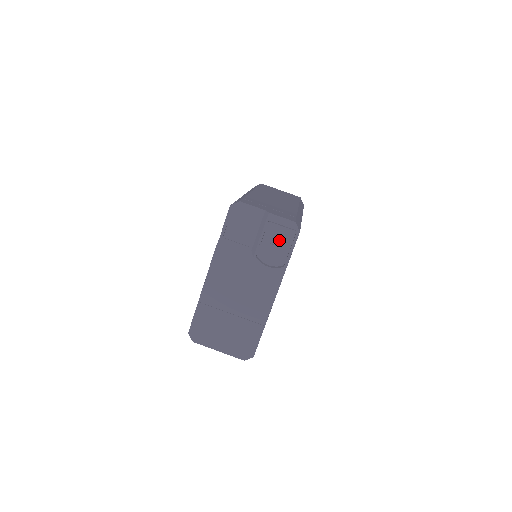
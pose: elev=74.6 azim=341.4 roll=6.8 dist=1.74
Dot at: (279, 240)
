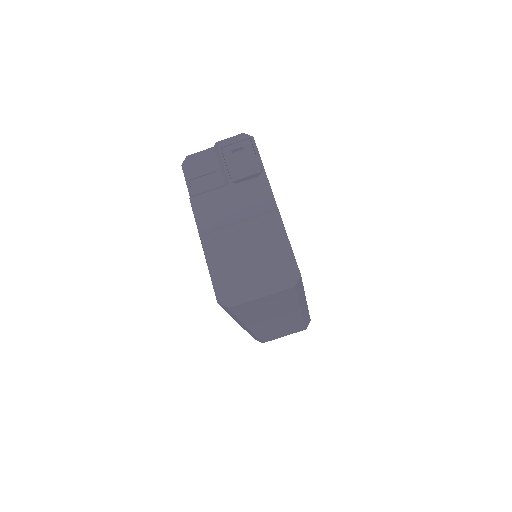
Dot at: (242, 158)
